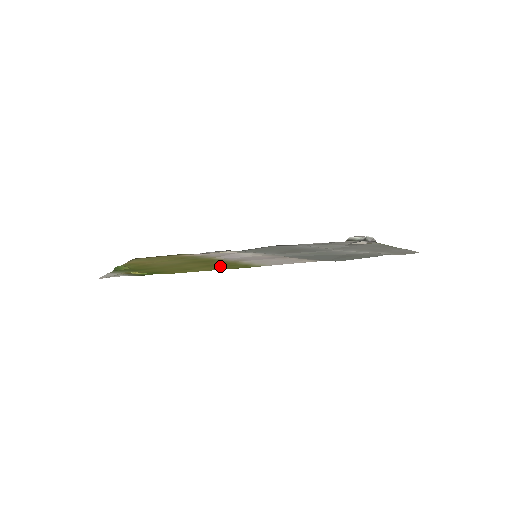
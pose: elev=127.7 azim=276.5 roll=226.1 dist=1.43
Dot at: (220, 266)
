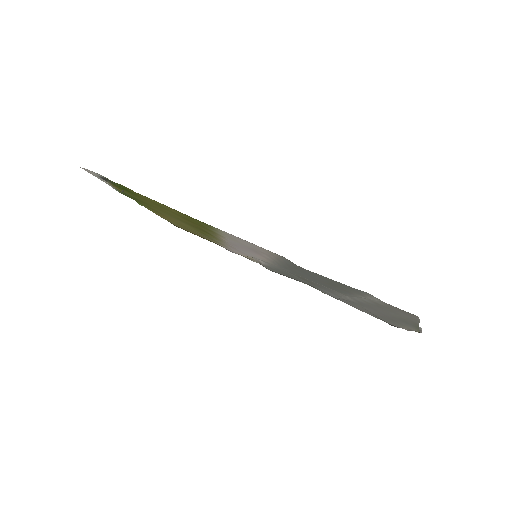
Dot at: (190, 219)
